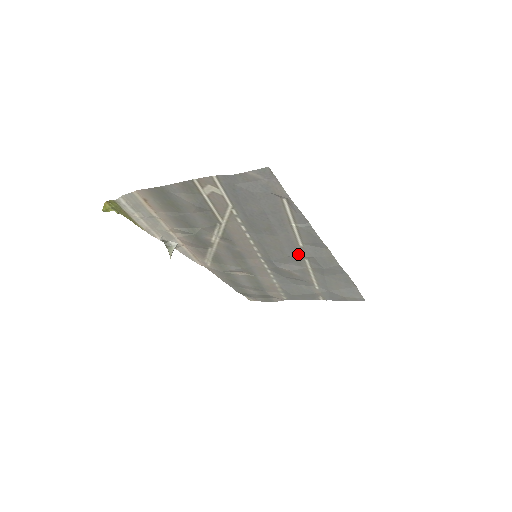
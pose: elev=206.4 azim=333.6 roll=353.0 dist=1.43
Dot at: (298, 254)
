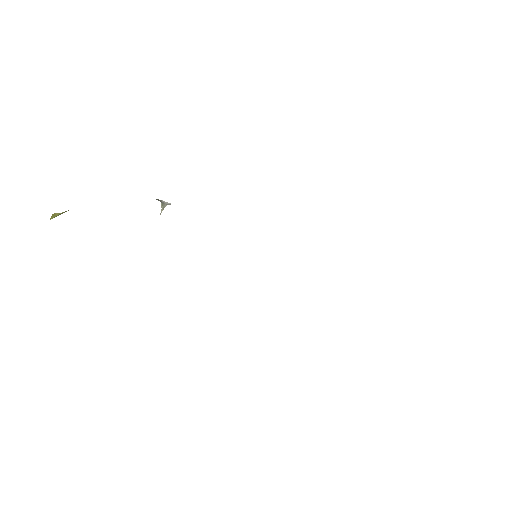
Dot at: occluded
